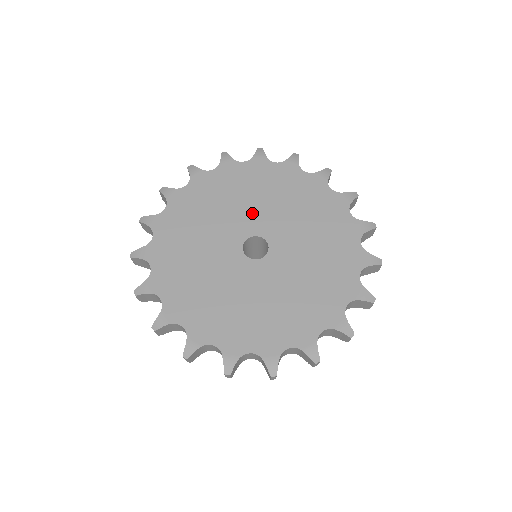
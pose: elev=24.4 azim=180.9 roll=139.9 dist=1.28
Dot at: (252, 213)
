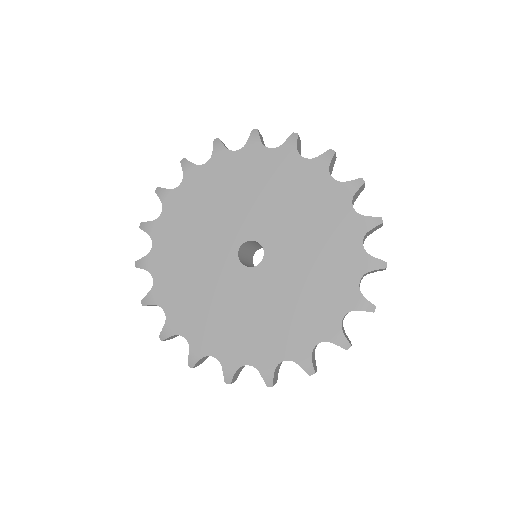
Dot at: (216, 237)
